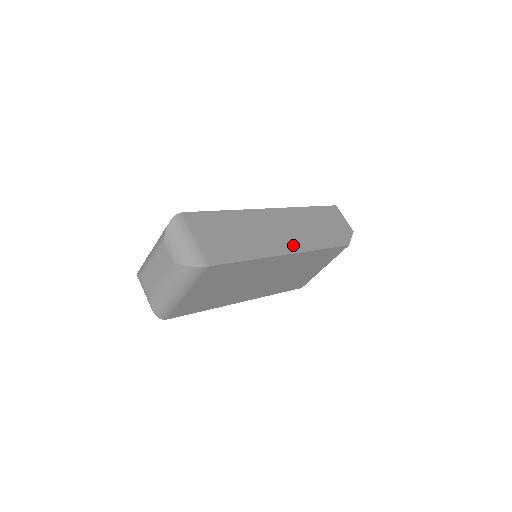
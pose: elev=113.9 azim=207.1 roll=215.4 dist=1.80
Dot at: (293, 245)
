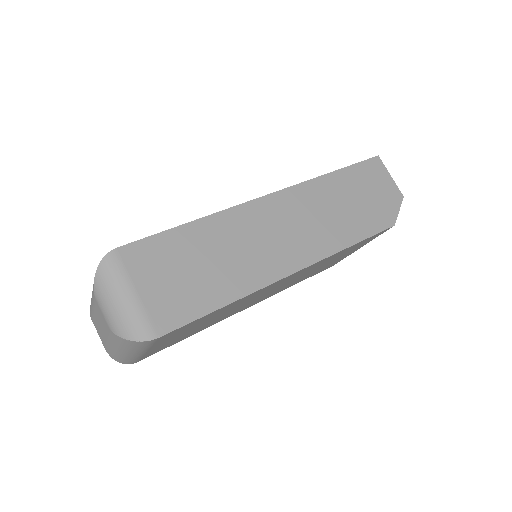
Dot at: (301, 254)
